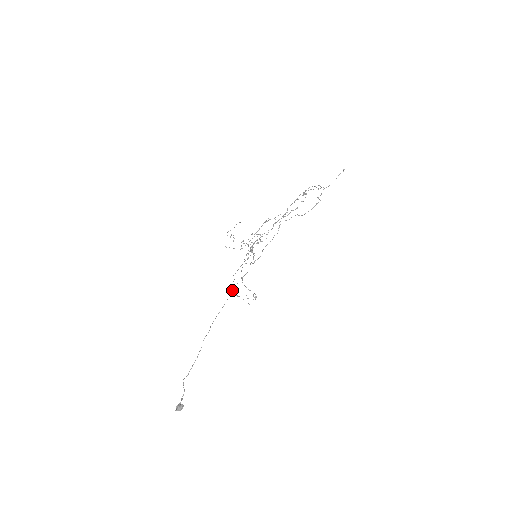
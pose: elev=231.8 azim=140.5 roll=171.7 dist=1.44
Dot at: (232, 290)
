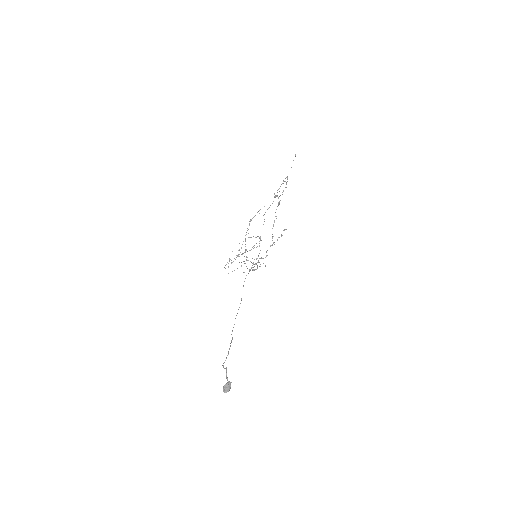
Dot at: occluded
